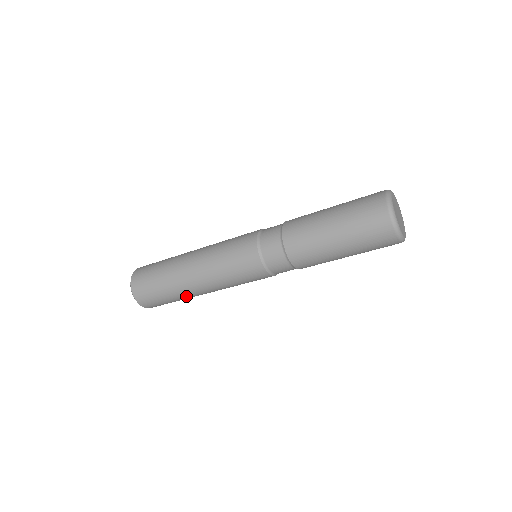
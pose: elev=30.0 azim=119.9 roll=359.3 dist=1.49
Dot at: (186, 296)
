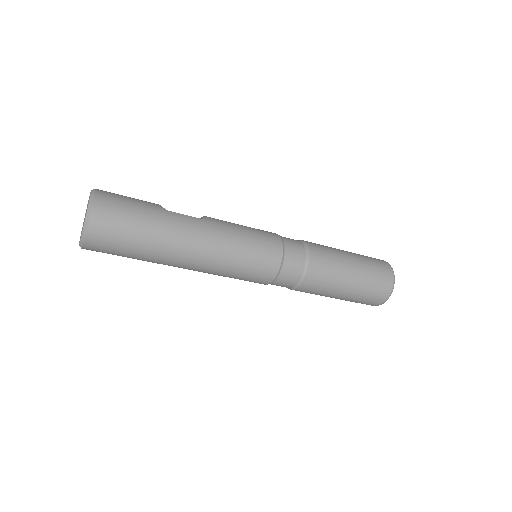
Dot at: occluded
